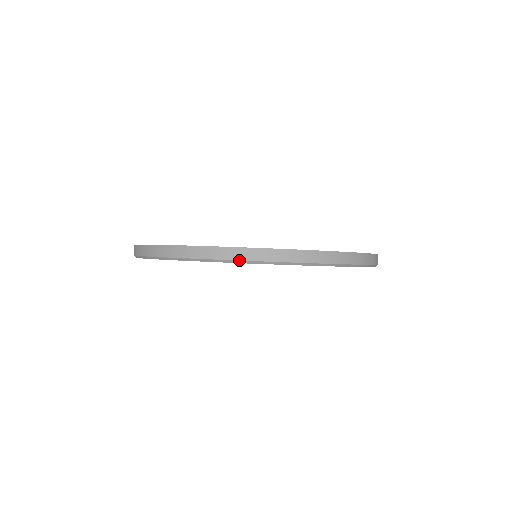
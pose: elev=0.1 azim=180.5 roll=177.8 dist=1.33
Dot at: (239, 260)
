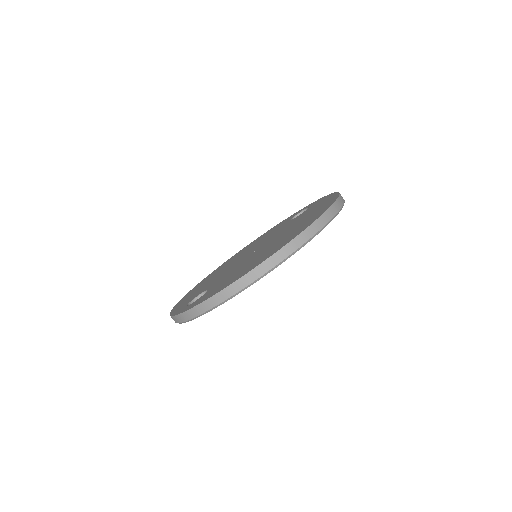
Dot at: (310, 238)
